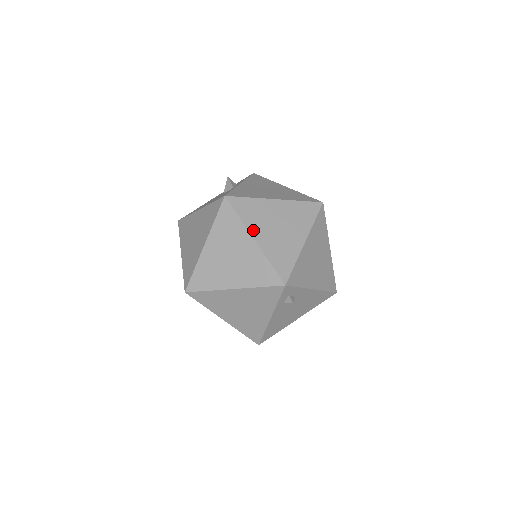
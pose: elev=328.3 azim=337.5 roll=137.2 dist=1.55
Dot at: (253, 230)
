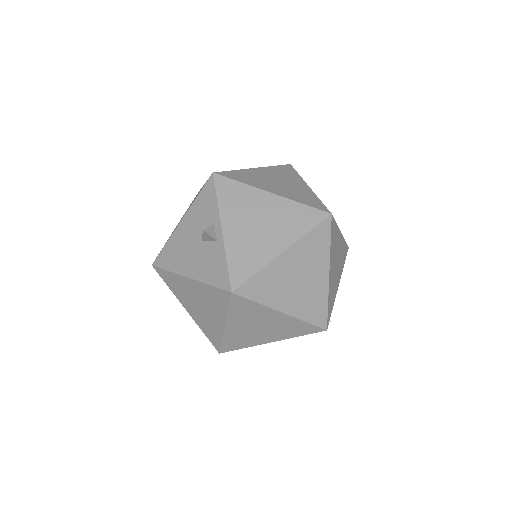
Dot at: (277, 305)
